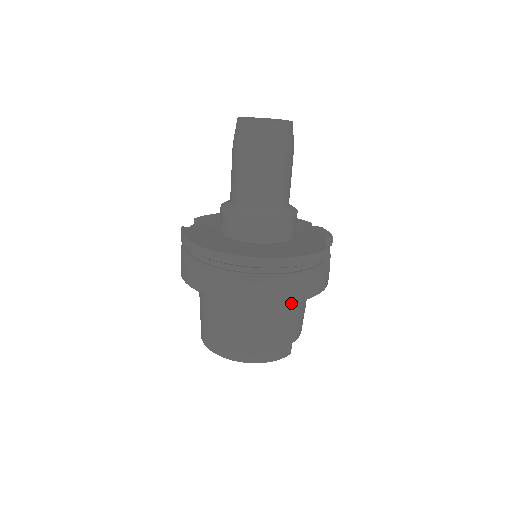
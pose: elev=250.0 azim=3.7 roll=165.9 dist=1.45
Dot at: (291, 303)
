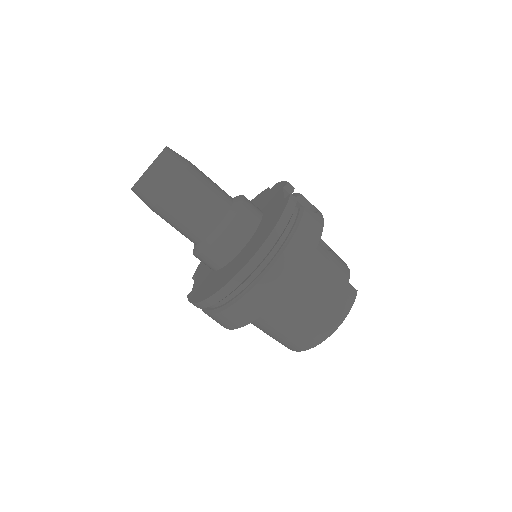
Dot at: (312, 261)
